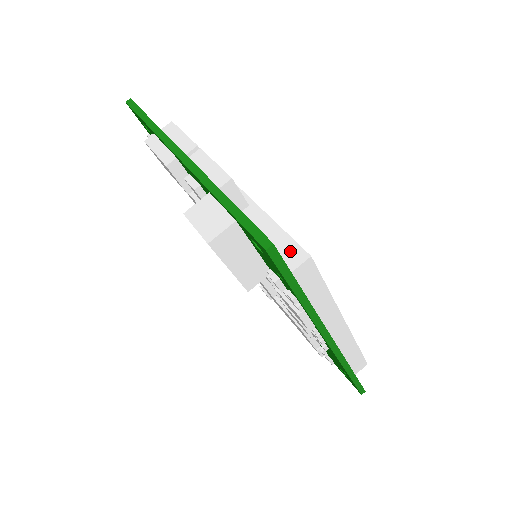
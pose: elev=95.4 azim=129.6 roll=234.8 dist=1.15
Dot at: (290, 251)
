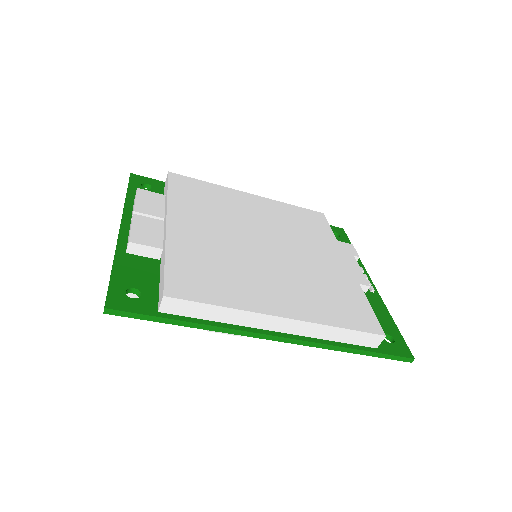
Dot at: (161, 291)
